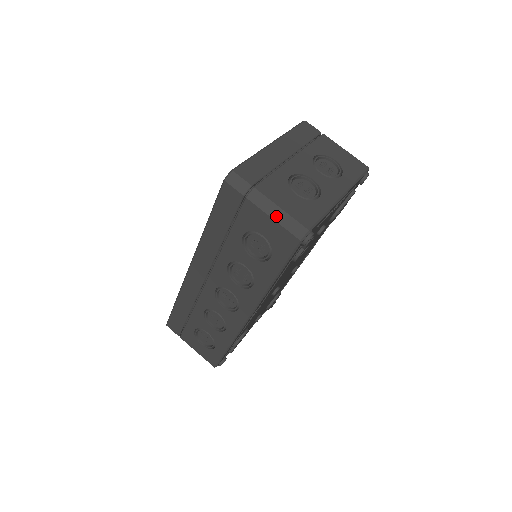
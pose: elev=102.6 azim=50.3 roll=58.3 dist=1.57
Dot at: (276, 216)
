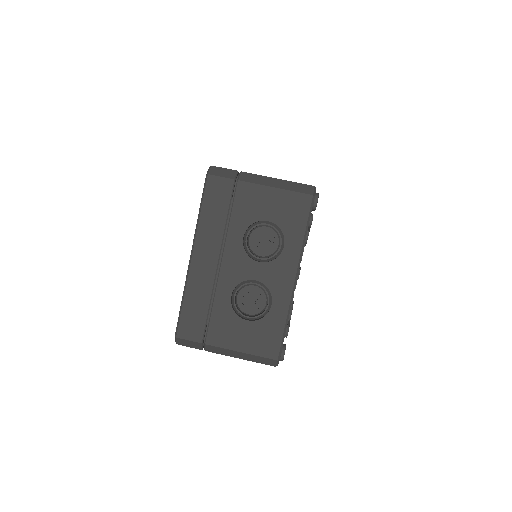
Dot at: (241, 357)
